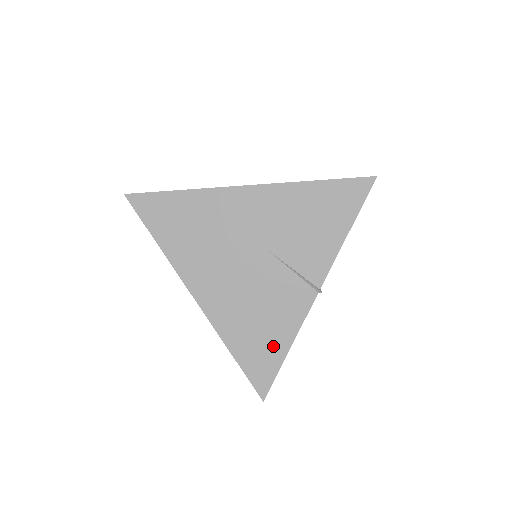
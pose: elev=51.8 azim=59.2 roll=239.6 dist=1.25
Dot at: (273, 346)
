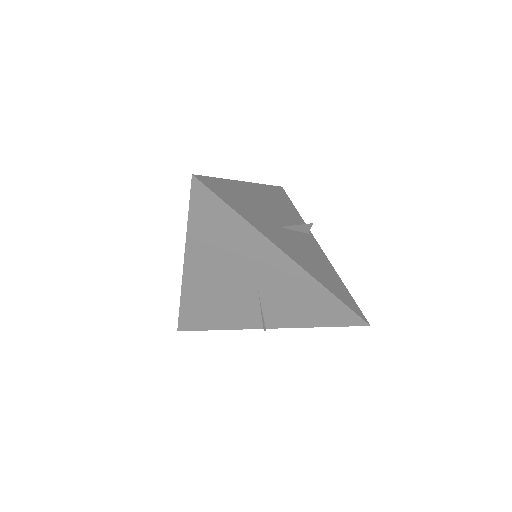
Dot at: (209, 322)
